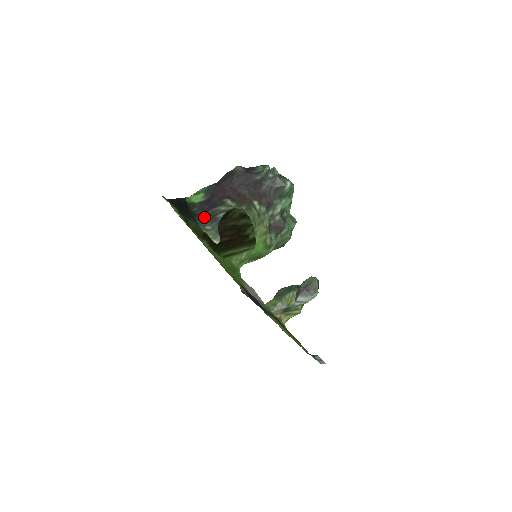
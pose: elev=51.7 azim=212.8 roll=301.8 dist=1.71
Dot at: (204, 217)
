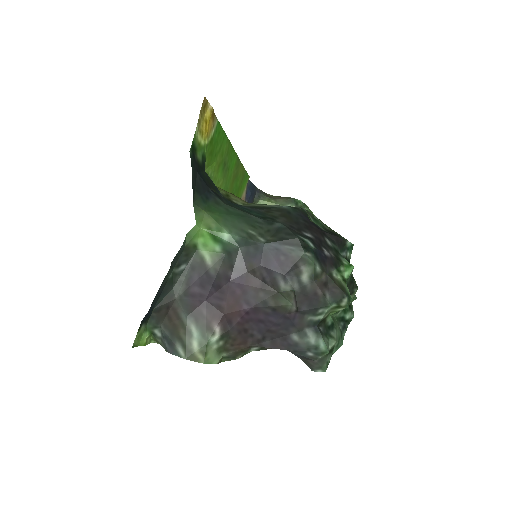
Dot at: (172, 307)
